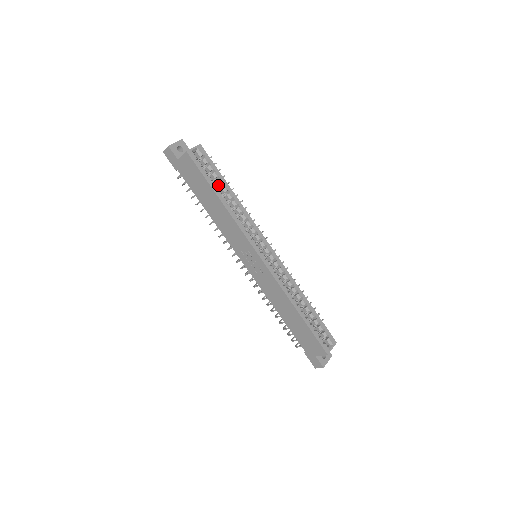
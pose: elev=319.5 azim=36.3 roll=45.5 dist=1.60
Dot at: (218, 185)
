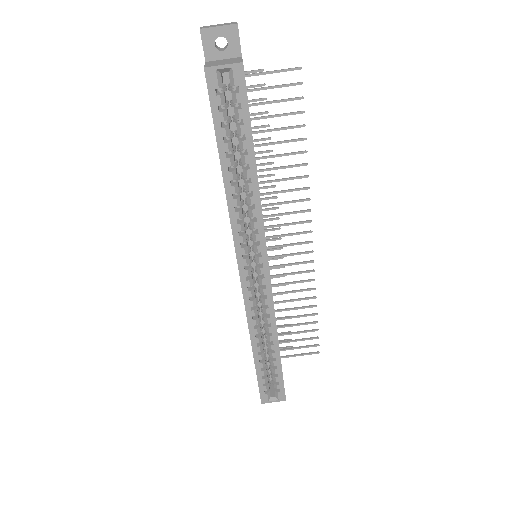
Dot at: (239, 146)
